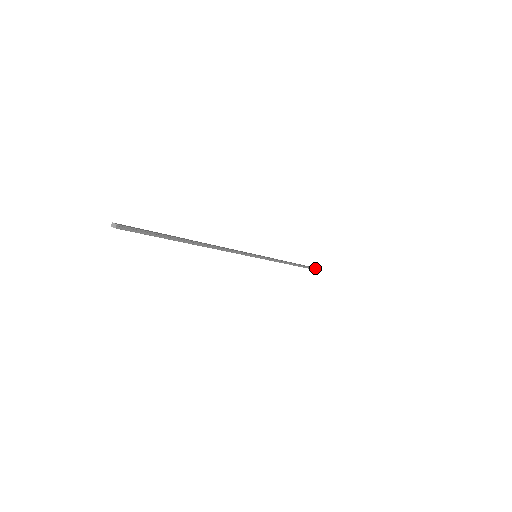
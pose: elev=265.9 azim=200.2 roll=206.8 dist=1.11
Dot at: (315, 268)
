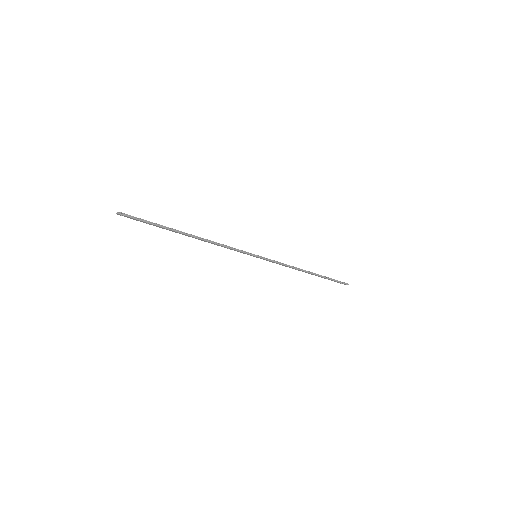
Dot at: (345, 283)
